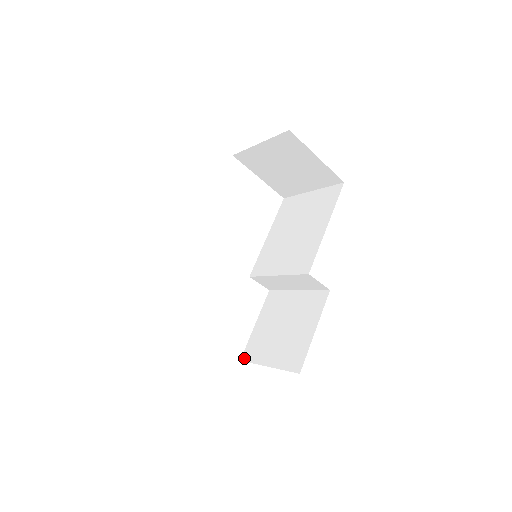
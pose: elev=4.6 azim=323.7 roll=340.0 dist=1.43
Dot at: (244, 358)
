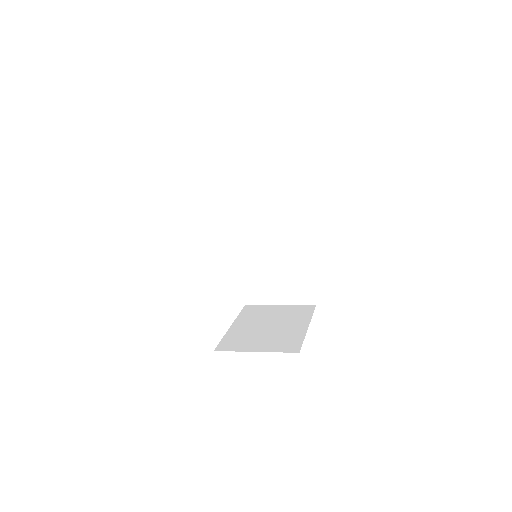
Dot at: (248, 303)
